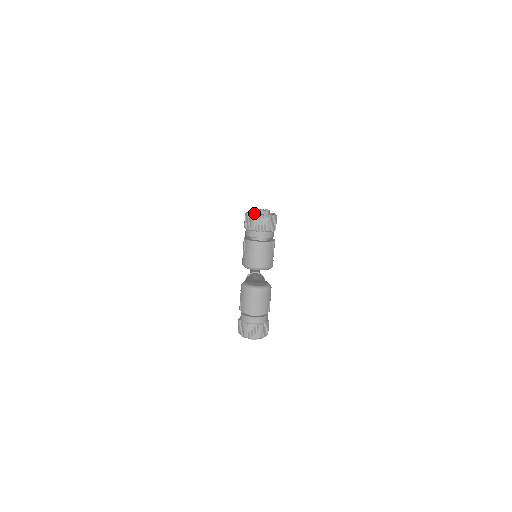
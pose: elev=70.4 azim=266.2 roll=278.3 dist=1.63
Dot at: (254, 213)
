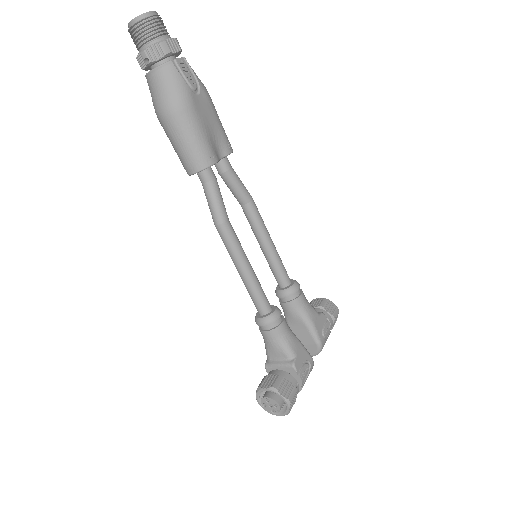
Dot at: (267, 407)
